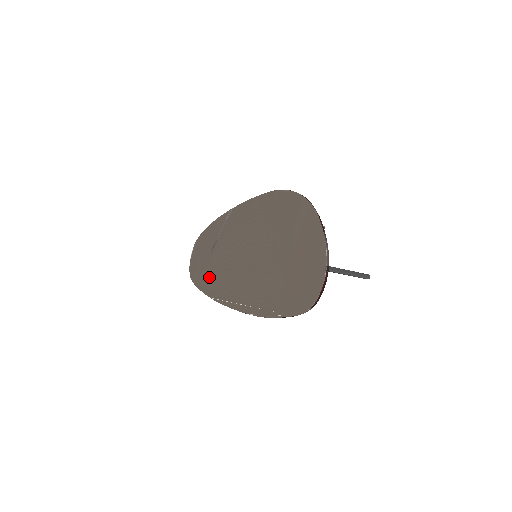
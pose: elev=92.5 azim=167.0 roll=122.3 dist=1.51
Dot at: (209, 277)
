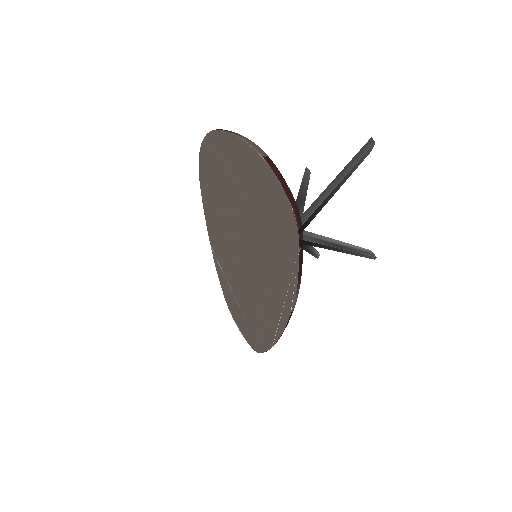
Dot at: (256, 329)
